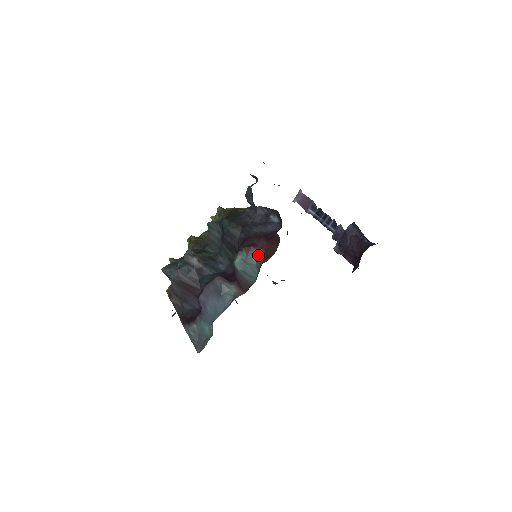
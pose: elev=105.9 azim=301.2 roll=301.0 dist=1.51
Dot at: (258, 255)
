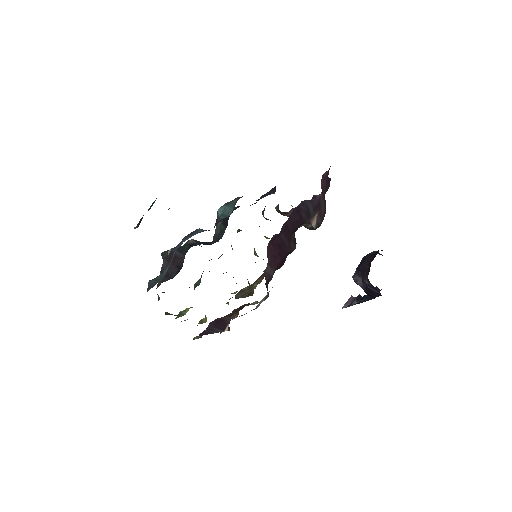
Dot at: occluded
